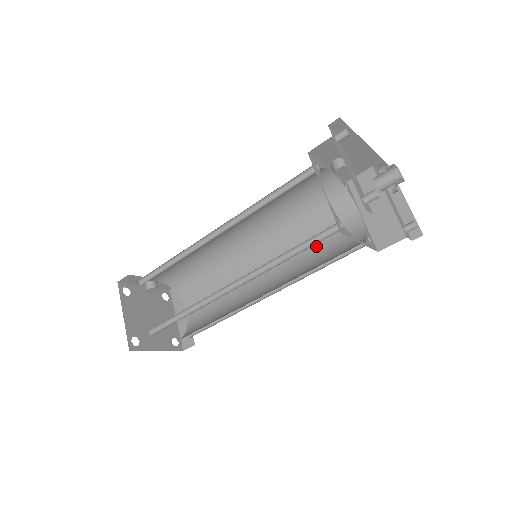
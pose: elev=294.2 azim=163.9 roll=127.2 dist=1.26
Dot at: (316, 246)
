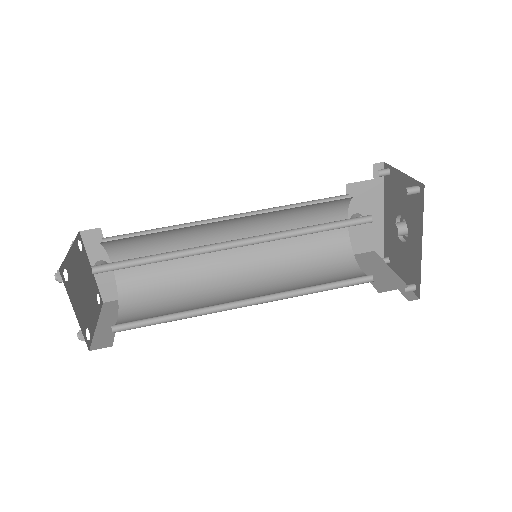
Dot at: (311, 283)
